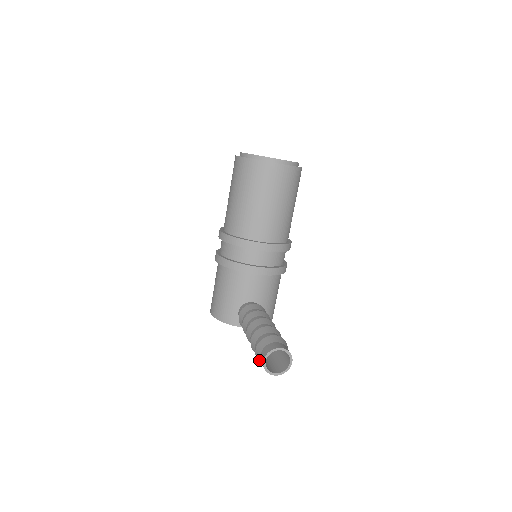
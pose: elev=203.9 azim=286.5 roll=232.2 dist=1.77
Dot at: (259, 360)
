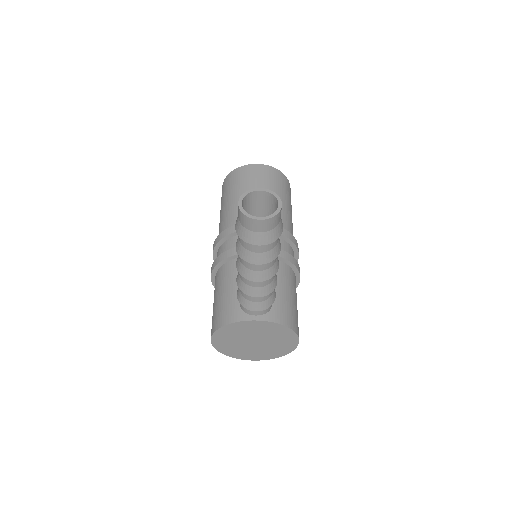
Dot at: (239, 228)
